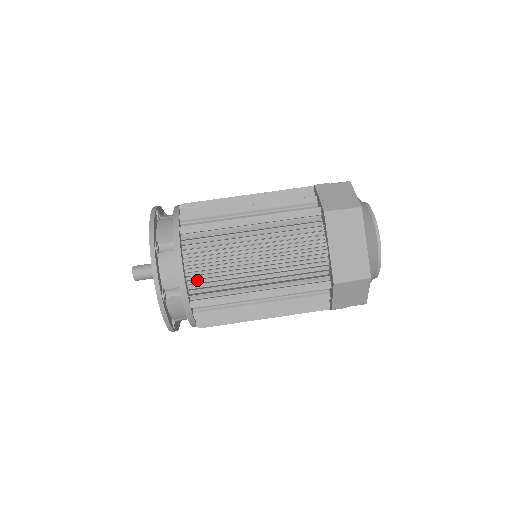
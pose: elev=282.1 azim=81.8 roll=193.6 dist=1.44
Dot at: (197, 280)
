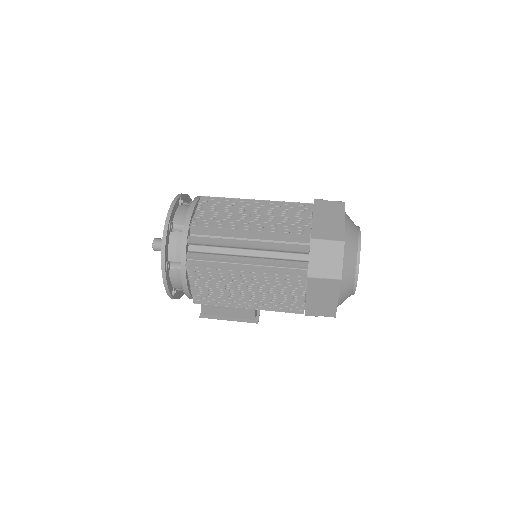
Dot at: occluded
